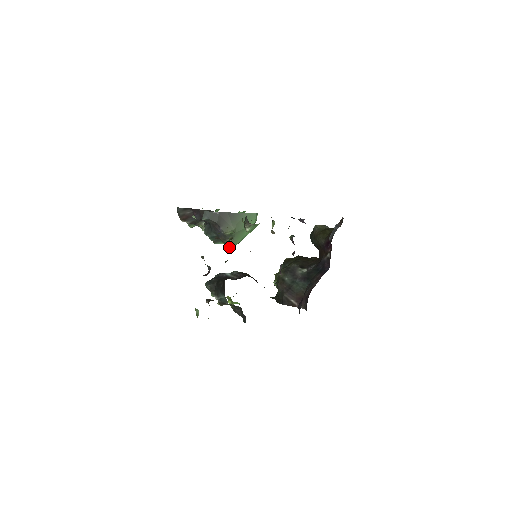
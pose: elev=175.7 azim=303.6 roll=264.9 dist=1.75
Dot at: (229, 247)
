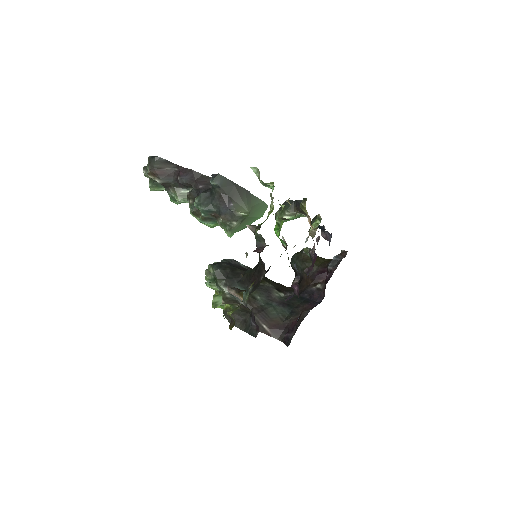
Dot at: (228, 232)
